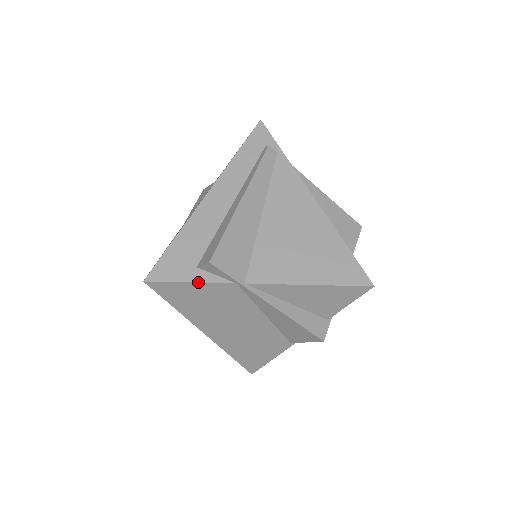
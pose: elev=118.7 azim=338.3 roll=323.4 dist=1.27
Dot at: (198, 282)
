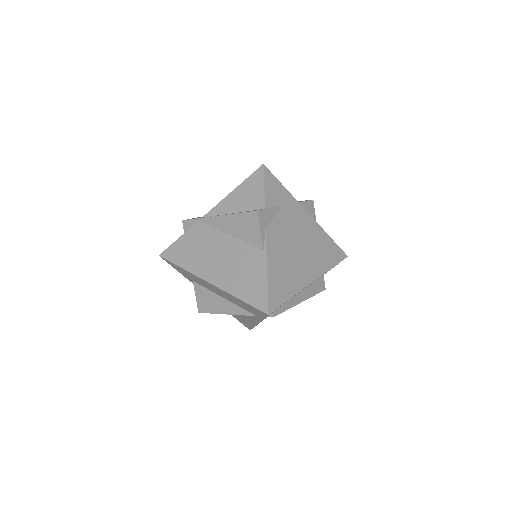
Dot at: (182, 235)
